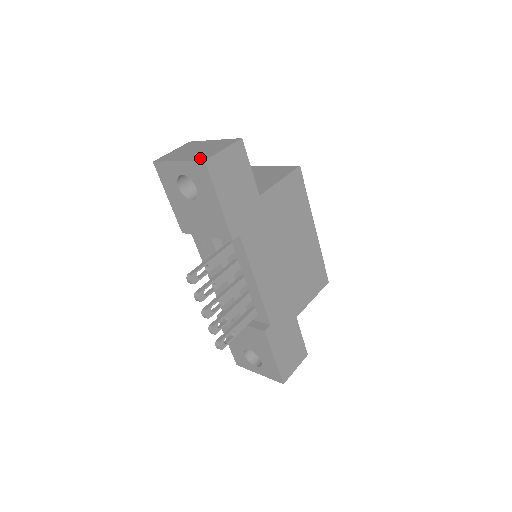
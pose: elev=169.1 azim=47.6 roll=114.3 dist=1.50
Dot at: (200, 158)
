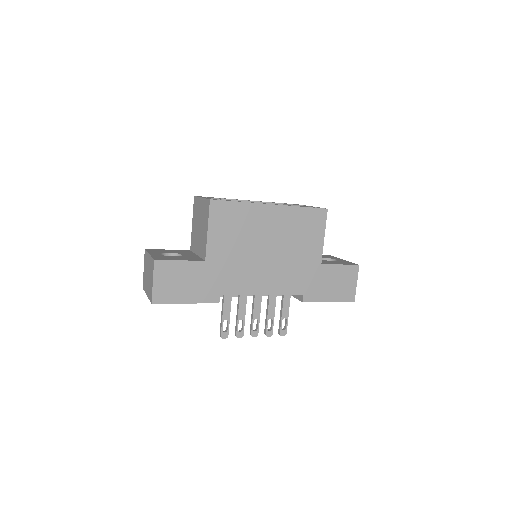
Dot at: (150, 298)
